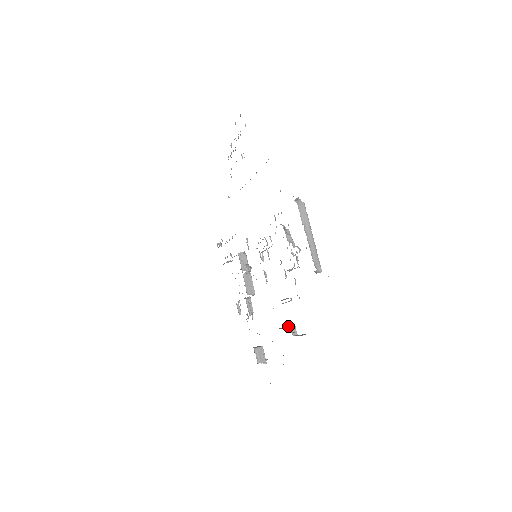
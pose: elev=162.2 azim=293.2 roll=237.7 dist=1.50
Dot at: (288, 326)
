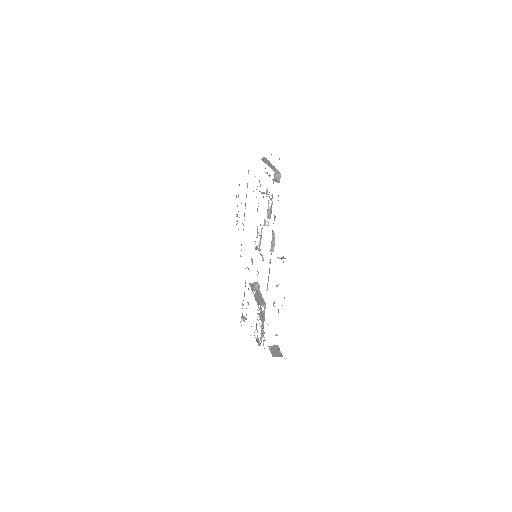
Dot at: occluded
